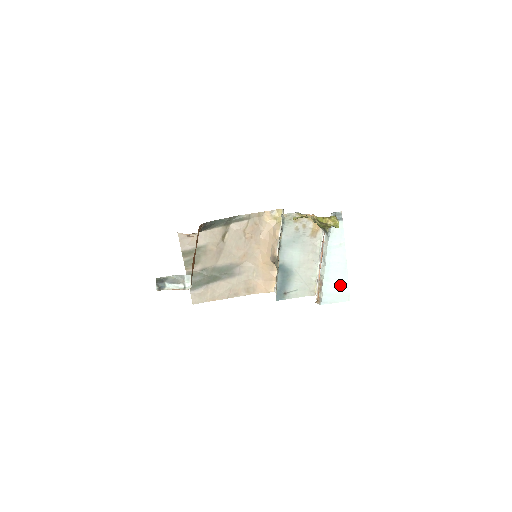
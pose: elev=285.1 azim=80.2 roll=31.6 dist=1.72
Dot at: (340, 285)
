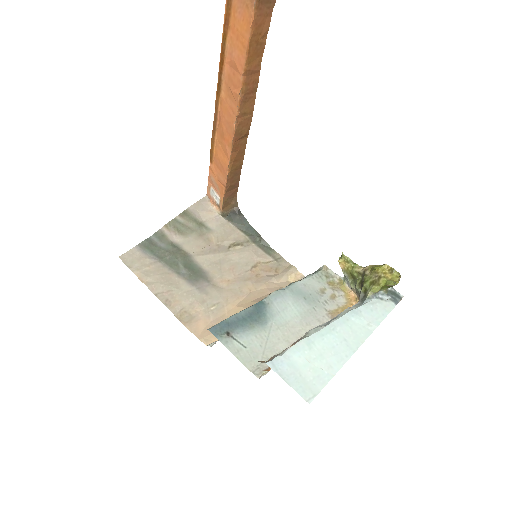
Dot at: (318, 368)
